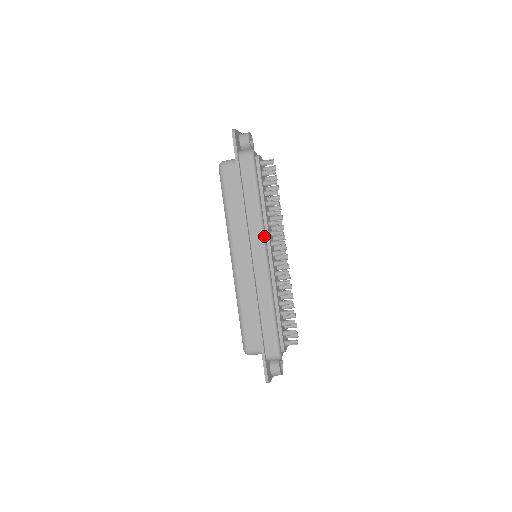
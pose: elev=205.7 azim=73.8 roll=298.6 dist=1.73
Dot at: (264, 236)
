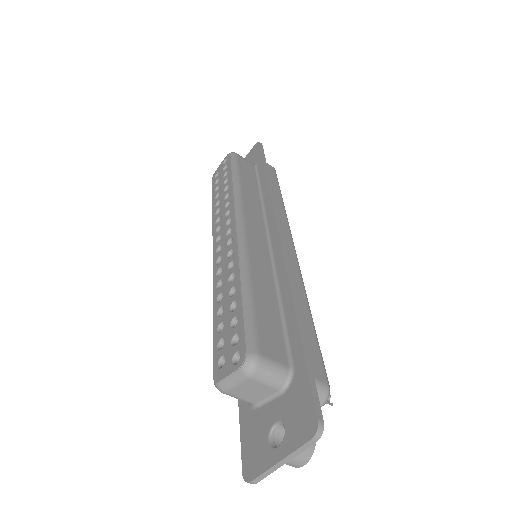
Dot at: (290, 230)
